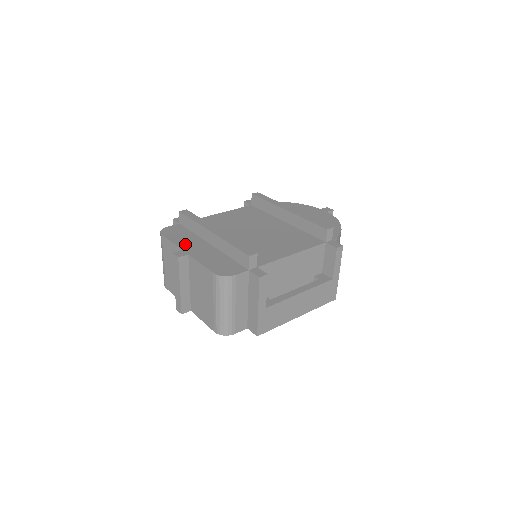
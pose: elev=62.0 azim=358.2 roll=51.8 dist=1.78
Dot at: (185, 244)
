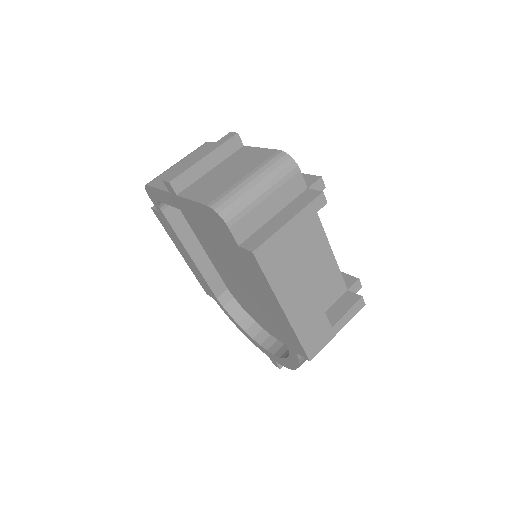
Dot at: occluded
